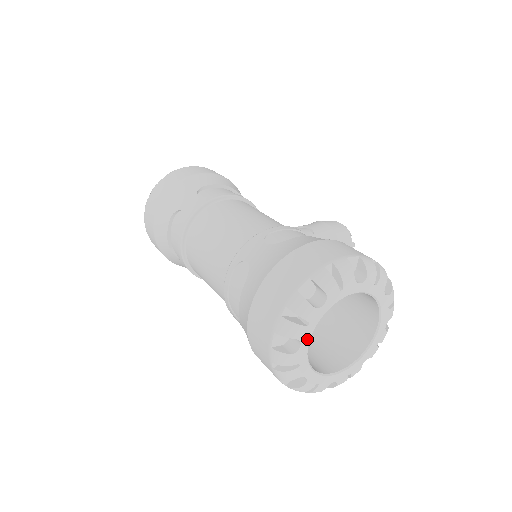
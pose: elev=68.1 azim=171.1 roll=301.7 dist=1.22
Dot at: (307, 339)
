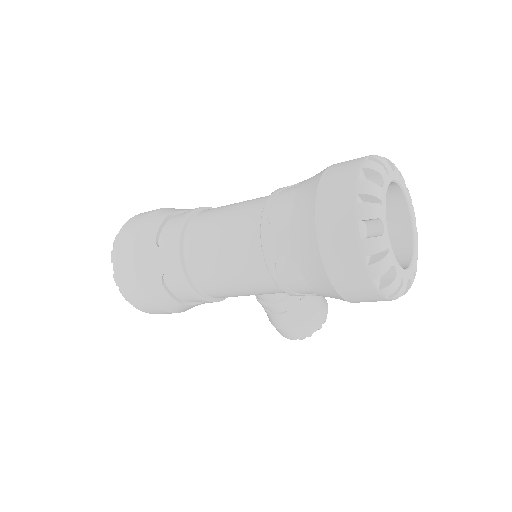
Dot at: (386, 186)
